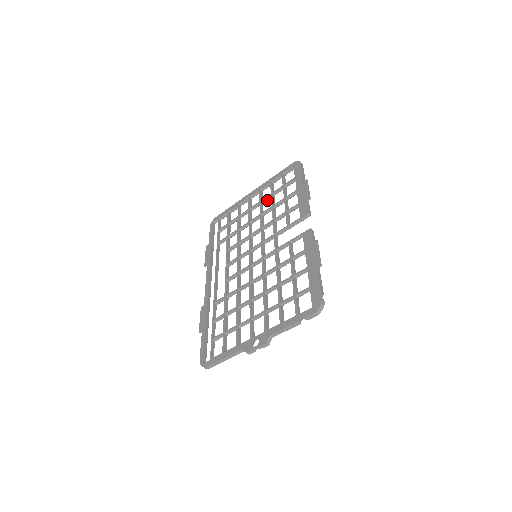
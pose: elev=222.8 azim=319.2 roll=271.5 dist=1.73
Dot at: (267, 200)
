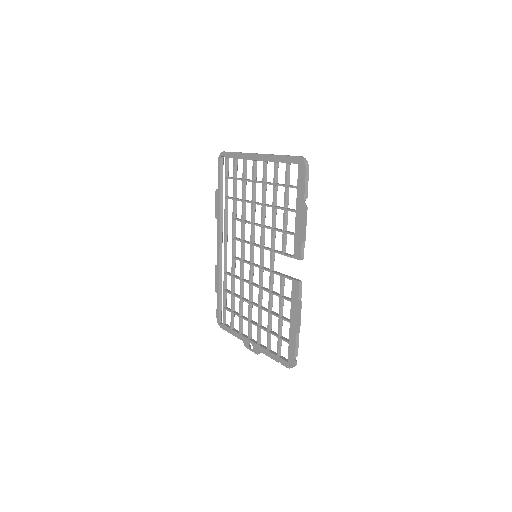
Dot at: occluded
